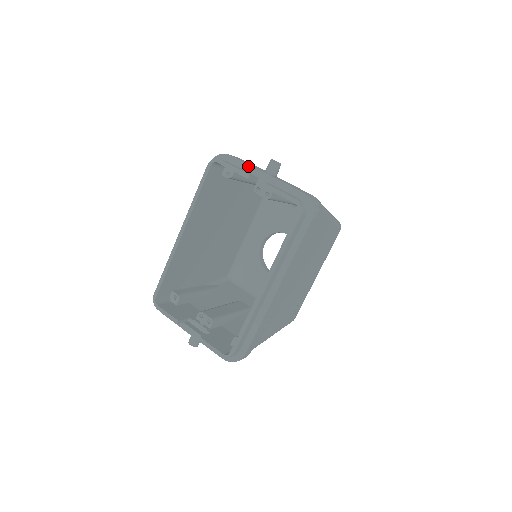
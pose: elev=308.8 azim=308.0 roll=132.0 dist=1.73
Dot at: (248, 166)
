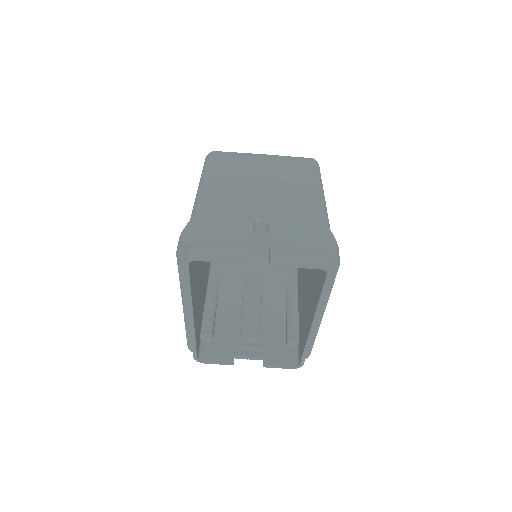
Dot at: (233, 243)
